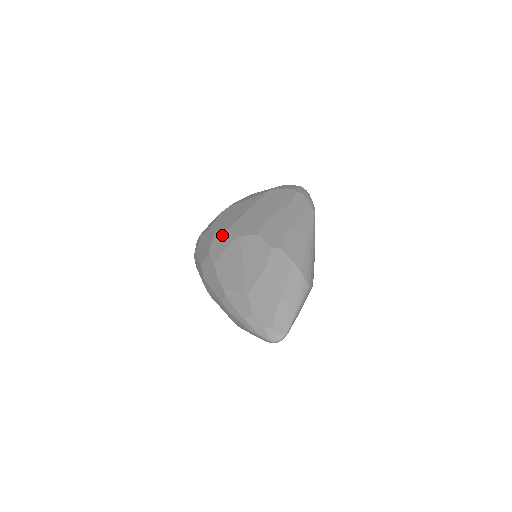
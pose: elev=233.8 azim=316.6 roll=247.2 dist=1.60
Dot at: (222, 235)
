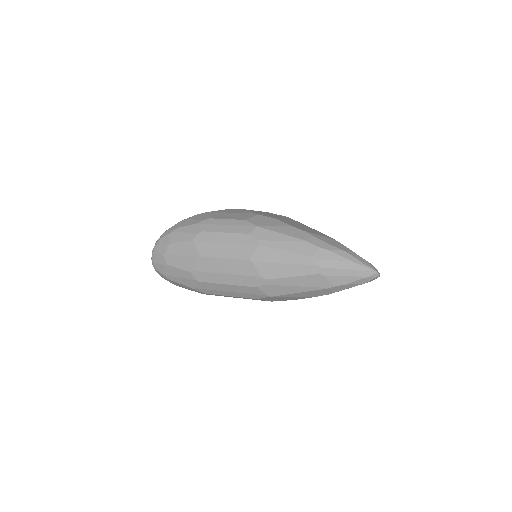
Dot at: (262, 212)
